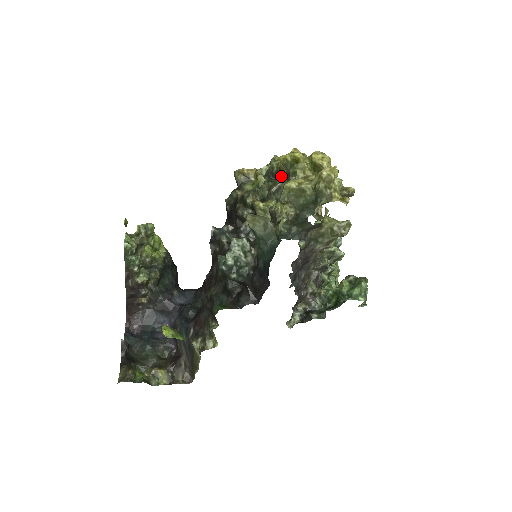
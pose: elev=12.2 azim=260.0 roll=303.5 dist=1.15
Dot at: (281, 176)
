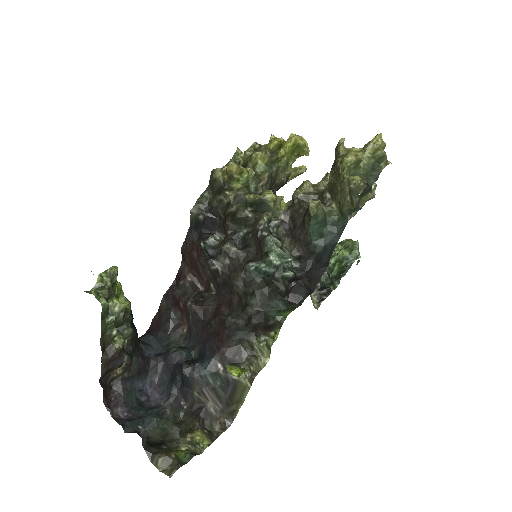
Dot at: (260, 166)
